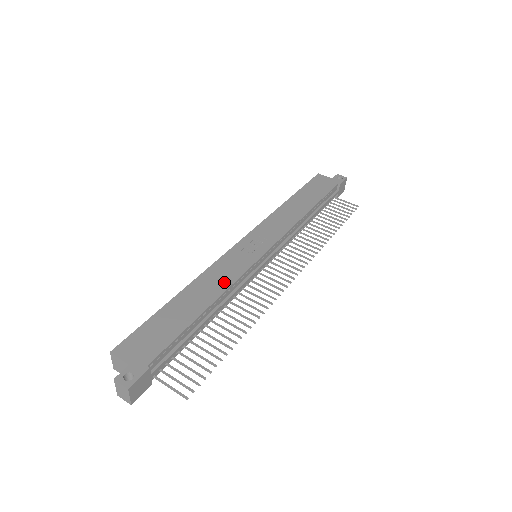
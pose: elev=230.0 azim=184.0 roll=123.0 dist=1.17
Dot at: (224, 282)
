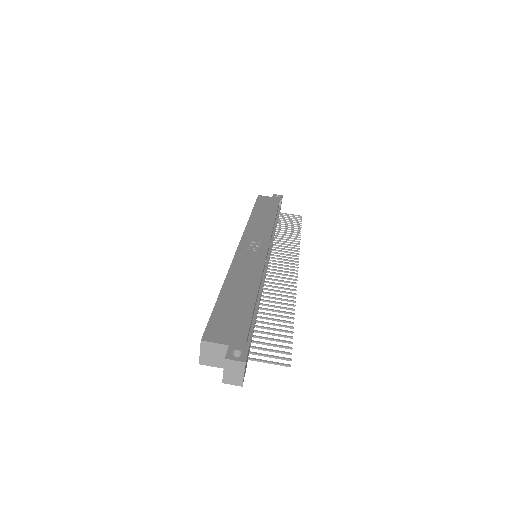
Dot at: (254, 272)
